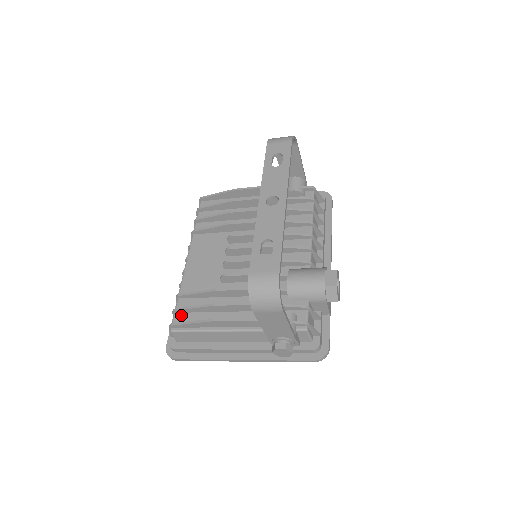
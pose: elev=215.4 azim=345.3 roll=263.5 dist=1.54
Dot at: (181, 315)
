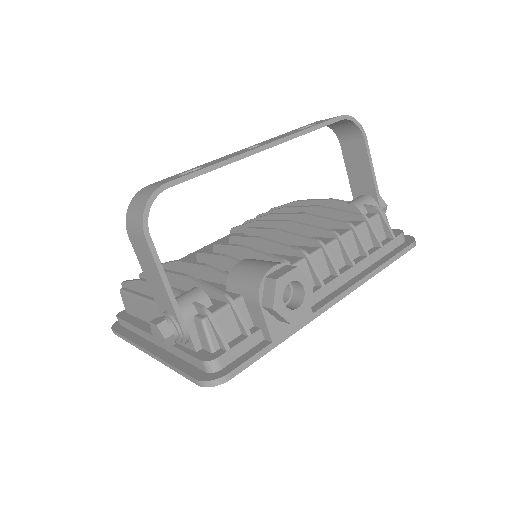
Dot at: occluded
